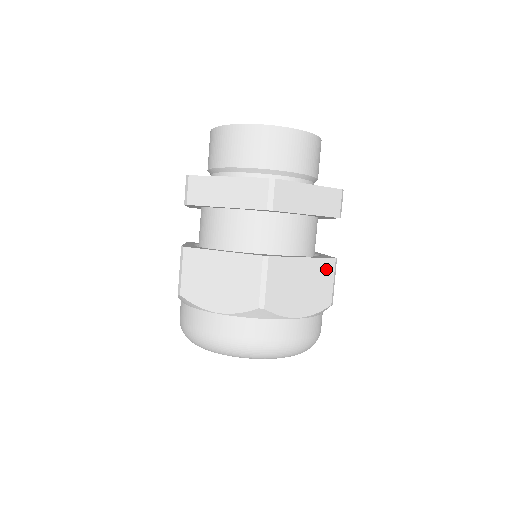
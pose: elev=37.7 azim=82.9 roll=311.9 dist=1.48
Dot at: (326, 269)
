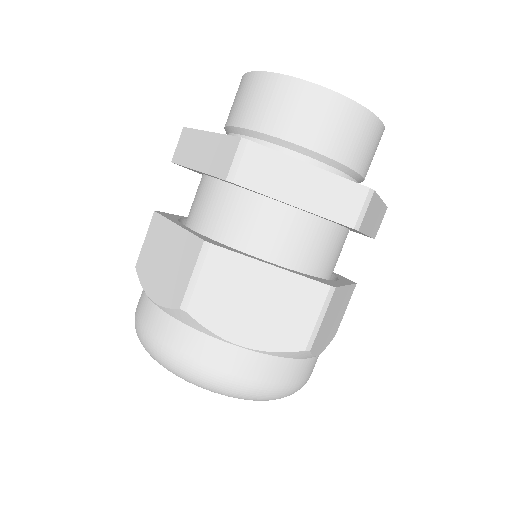
Dot at: (349, 296)
